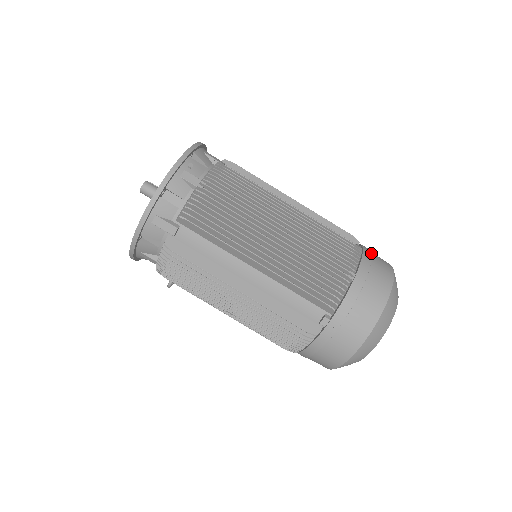
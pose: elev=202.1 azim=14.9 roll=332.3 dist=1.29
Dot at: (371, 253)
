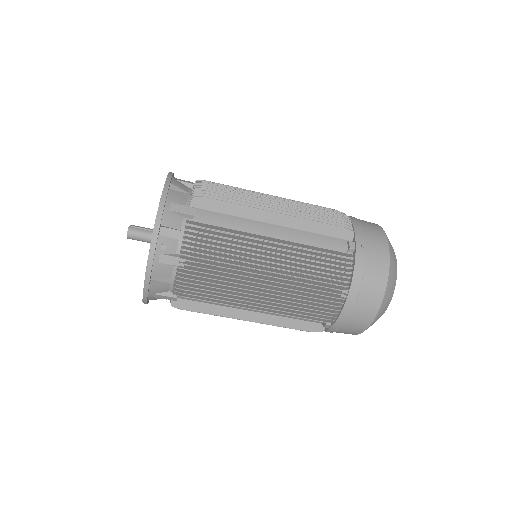
Dot at: (365, 252)
